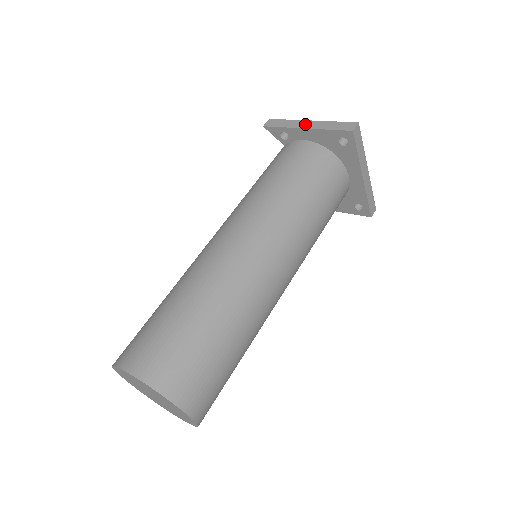
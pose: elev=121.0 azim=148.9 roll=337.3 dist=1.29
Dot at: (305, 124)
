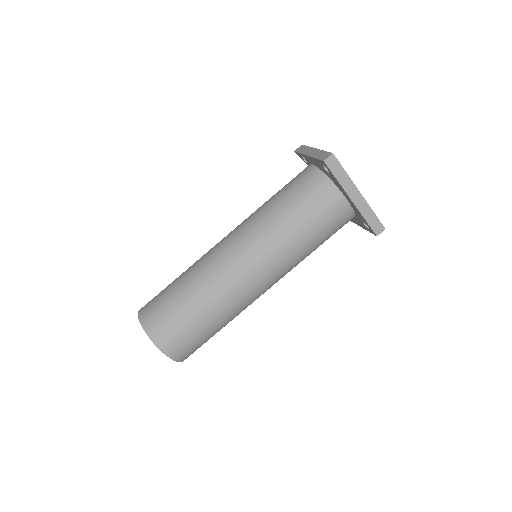
Dot at: (311, 152)
